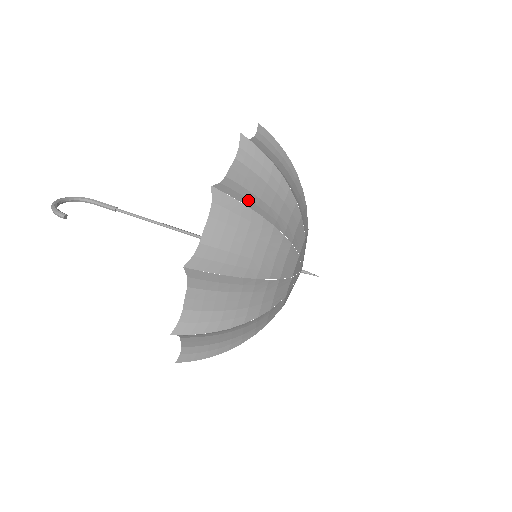
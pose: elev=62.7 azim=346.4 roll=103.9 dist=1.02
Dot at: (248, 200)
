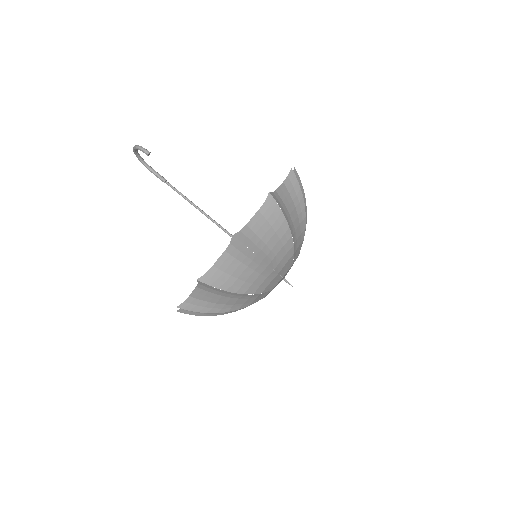
Dot at: occluded
